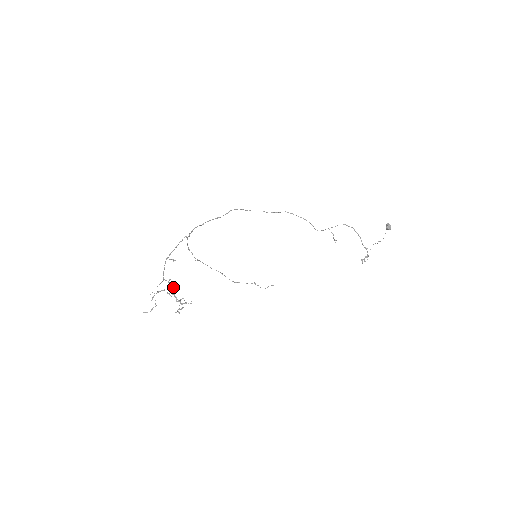
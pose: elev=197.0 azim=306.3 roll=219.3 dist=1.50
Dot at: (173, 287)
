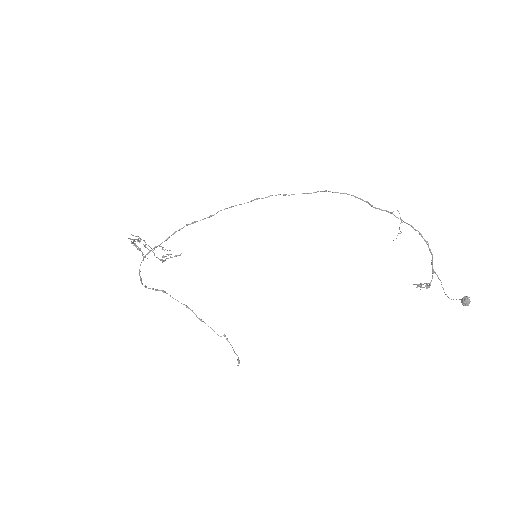
Dot at: occluded
